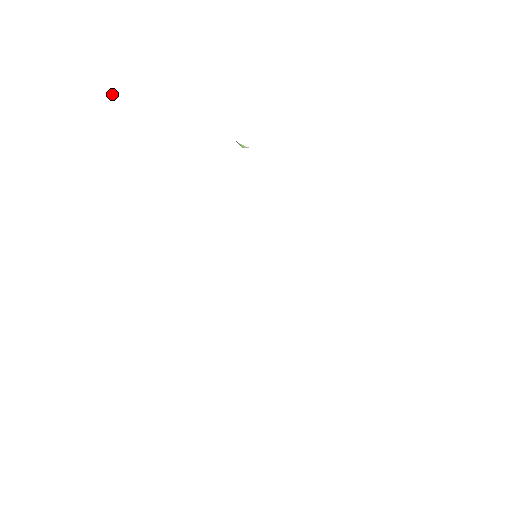
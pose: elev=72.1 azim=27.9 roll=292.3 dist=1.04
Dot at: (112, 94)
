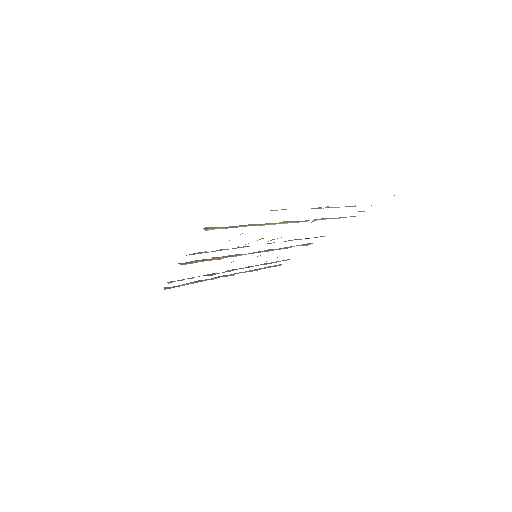
Dot at: occluded
